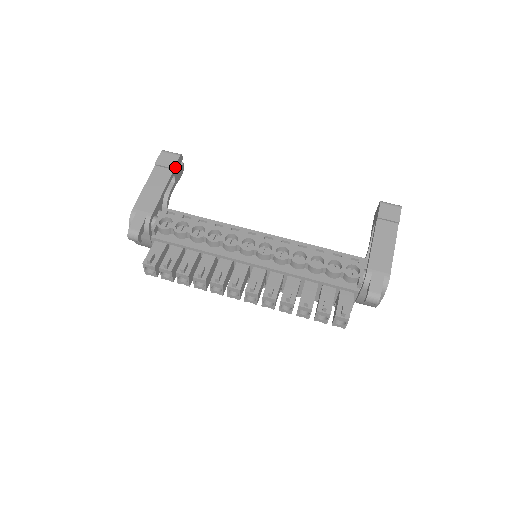
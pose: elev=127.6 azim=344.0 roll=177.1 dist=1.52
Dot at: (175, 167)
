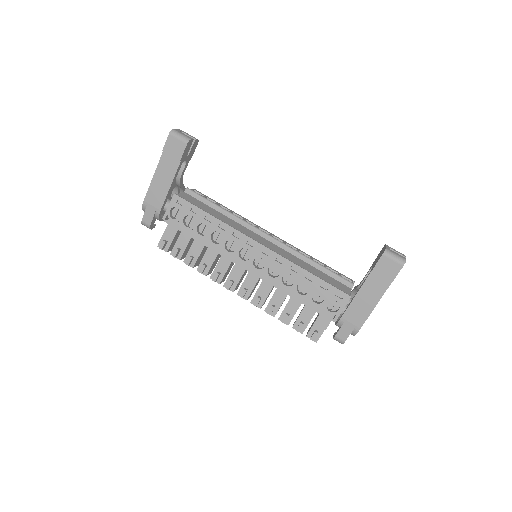
Dot at: (182, 156)
